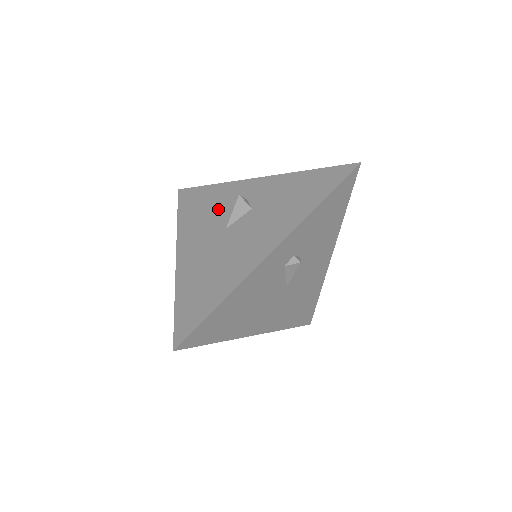
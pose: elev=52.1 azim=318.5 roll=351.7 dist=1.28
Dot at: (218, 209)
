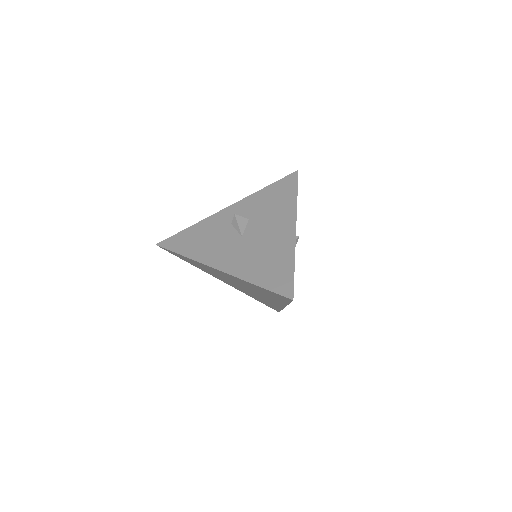
Dot at: (218, 233)
